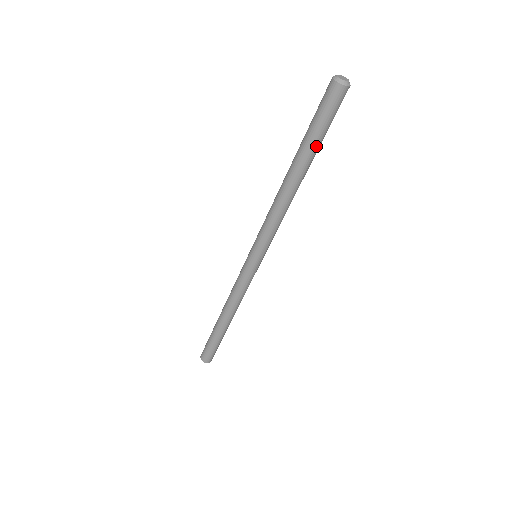
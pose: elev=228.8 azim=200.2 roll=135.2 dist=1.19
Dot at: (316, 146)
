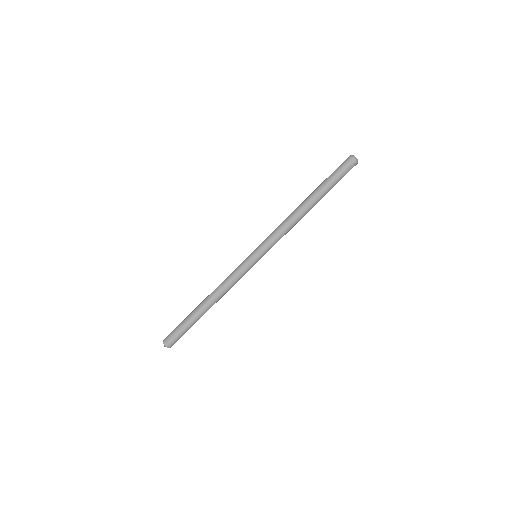
Dot at: (328, 189)
